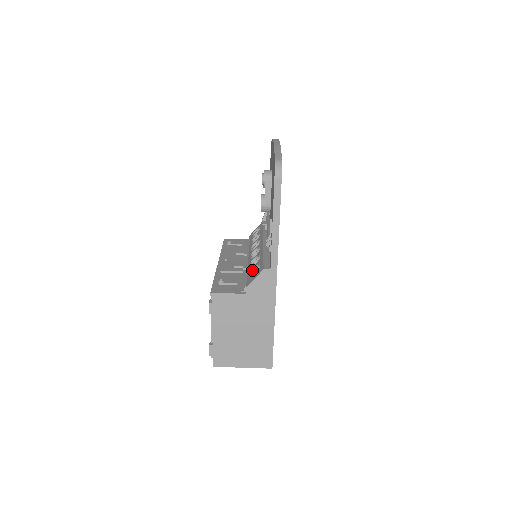
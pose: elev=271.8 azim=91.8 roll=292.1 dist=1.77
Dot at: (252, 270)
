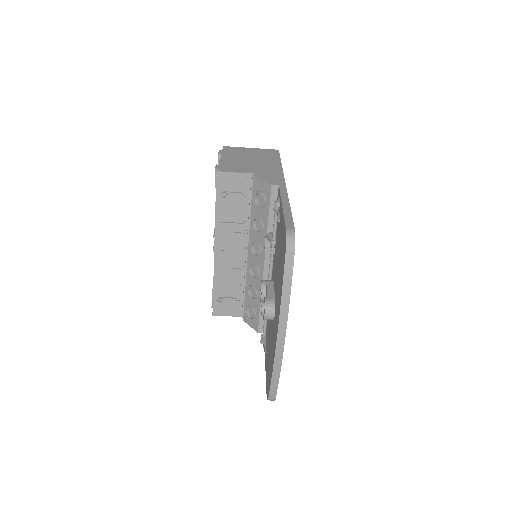
Dot at: (249, 307)
